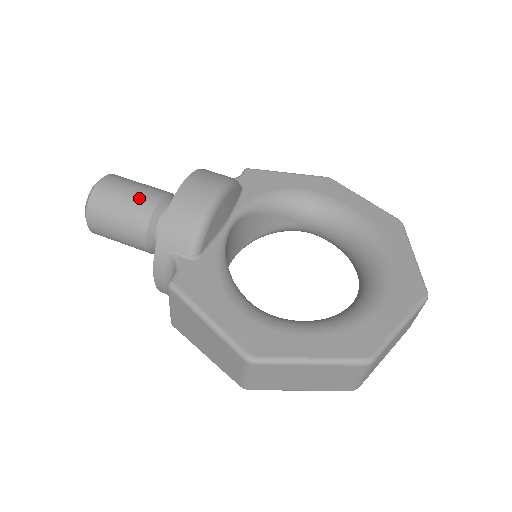
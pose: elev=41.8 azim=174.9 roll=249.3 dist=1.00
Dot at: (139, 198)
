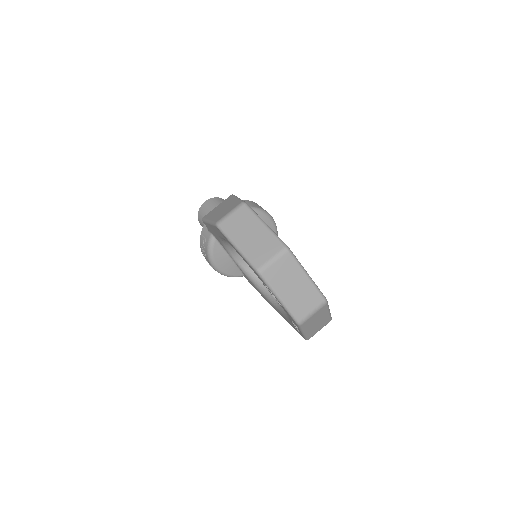
Dot at: occluded
